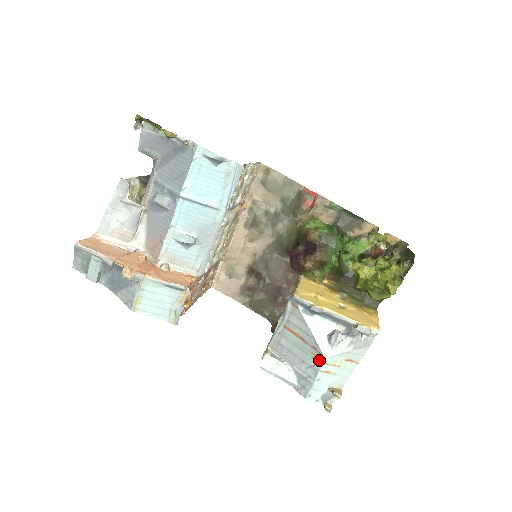
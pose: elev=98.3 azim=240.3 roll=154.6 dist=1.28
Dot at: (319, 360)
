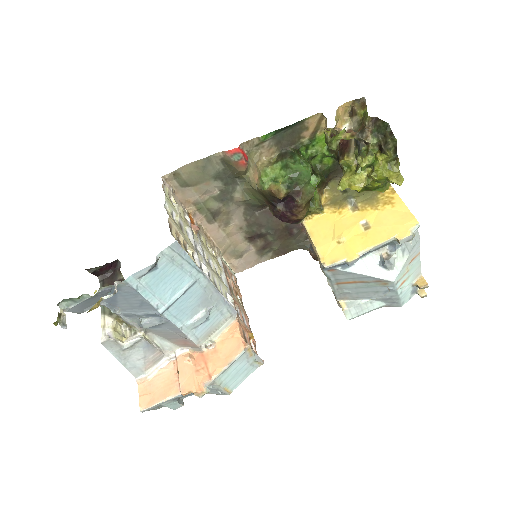
Dot at: (390, 285)
